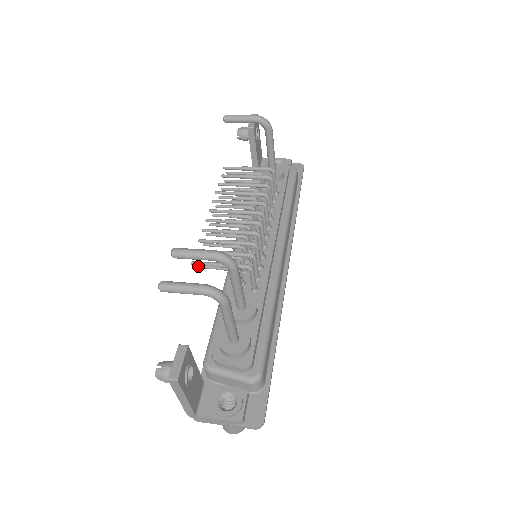
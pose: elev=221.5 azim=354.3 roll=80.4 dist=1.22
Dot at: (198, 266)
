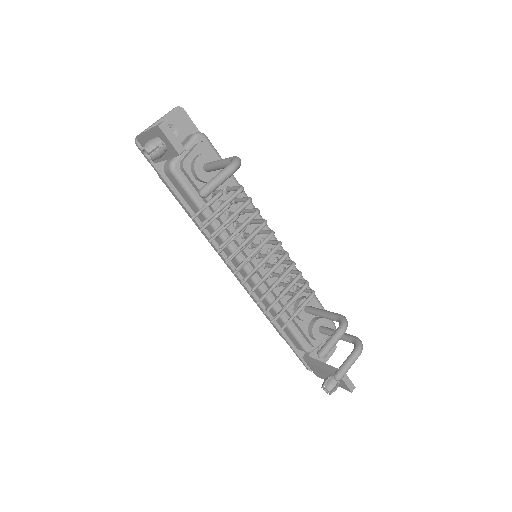
Dot at: occluded
